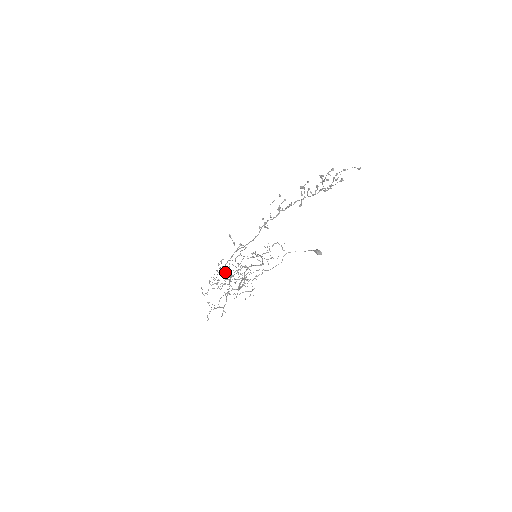
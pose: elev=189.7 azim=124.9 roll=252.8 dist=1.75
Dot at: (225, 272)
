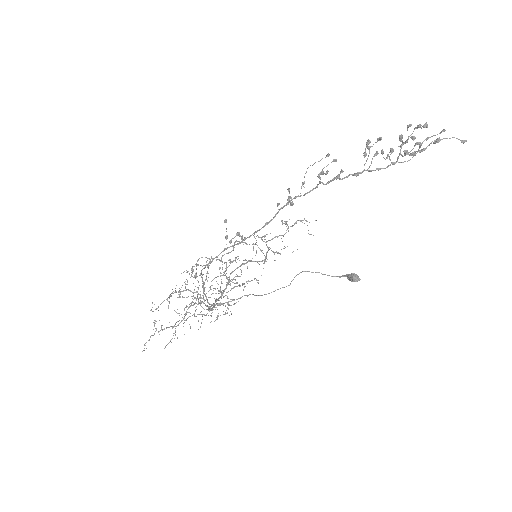
Dot at: (199, 275)
